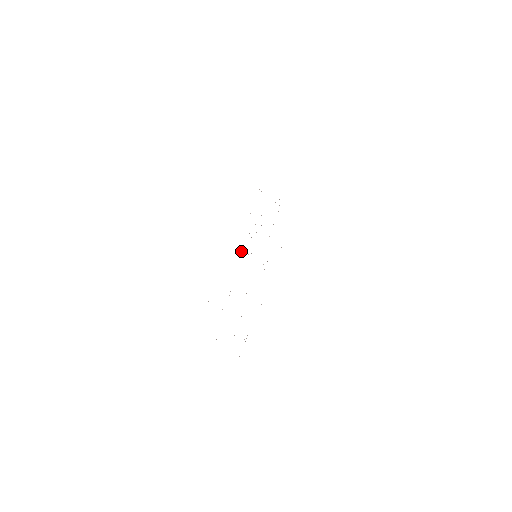
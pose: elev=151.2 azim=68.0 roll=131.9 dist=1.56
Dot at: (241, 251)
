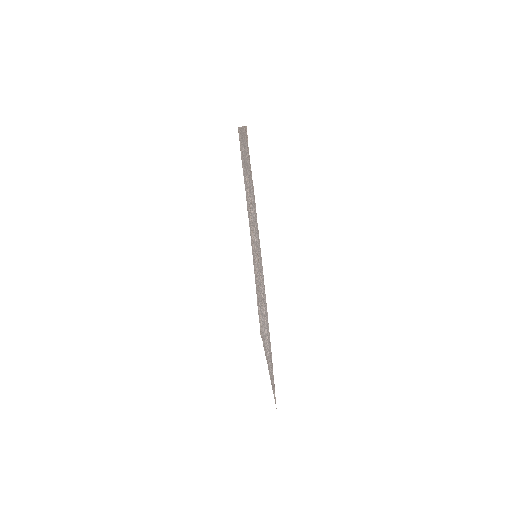
Dot at: (261, 282)
